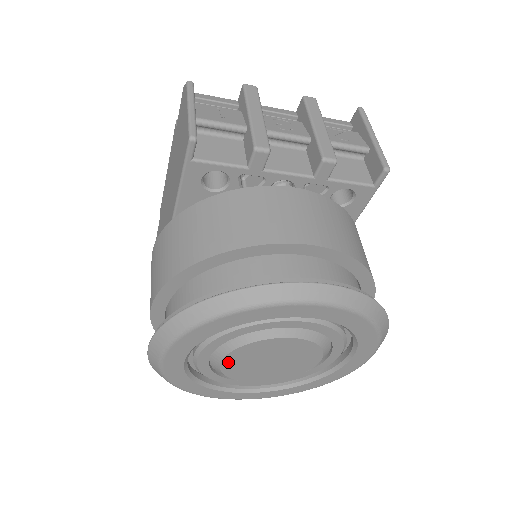
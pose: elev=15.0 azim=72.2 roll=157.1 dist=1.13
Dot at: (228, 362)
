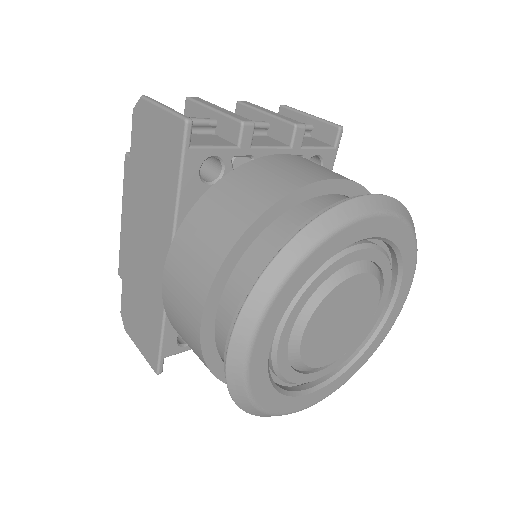
Dot at: (308, 335)
